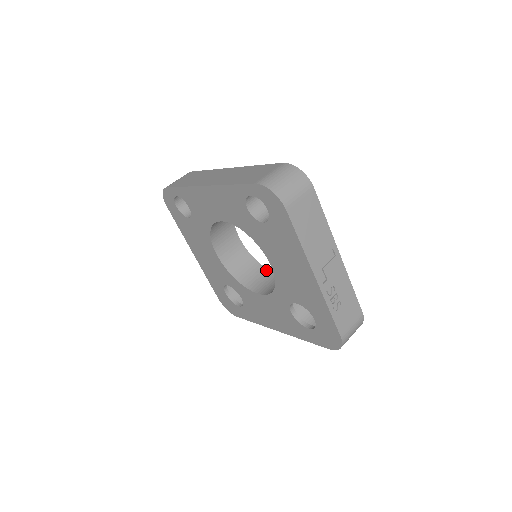
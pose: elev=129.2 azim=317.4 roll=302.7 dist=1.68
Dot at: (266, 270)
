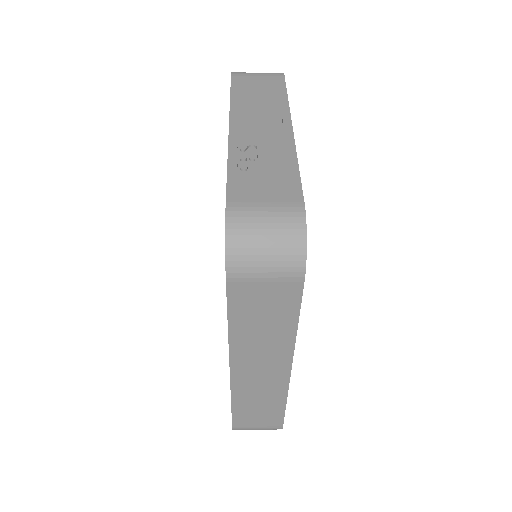
Dot at: occluded
